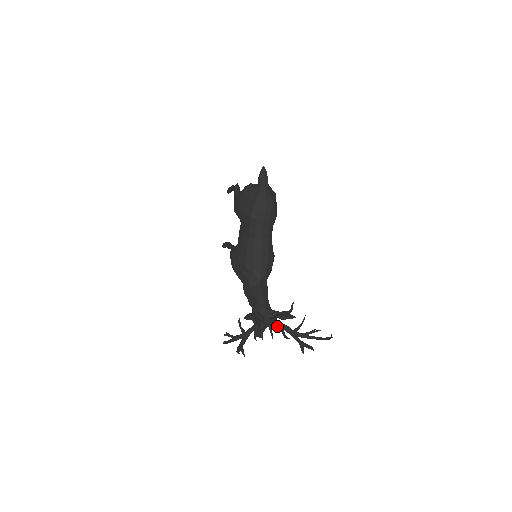
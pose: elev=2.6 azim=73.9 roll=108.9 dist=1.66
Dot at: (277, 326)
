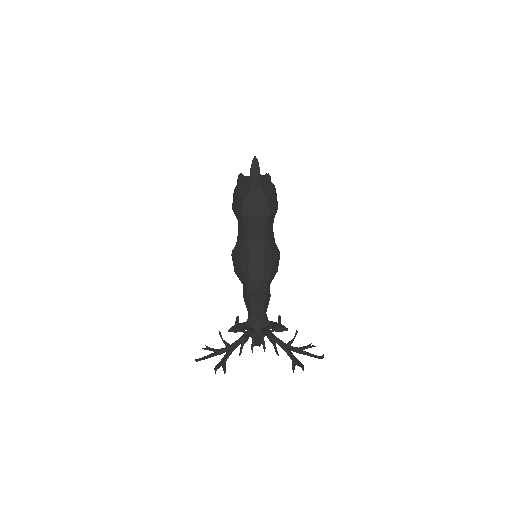
Dot at: (268, 338)
